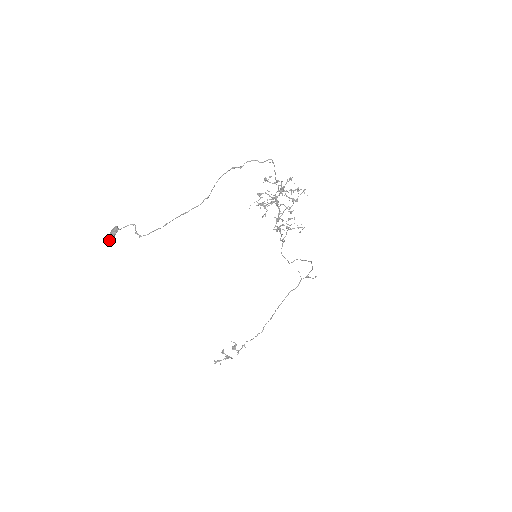
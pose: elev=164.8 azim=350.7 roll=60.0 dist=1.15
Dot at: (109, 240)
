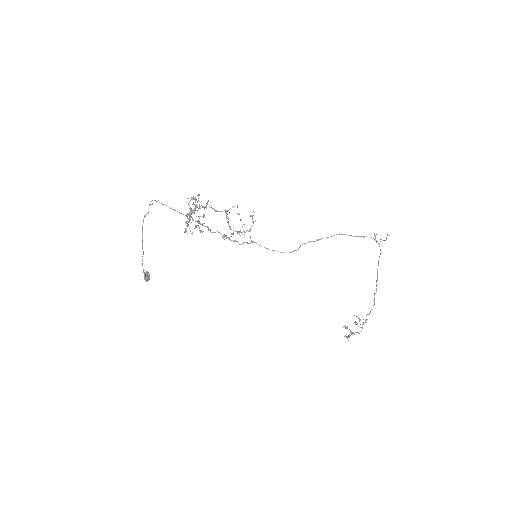
Dot at: occluded
